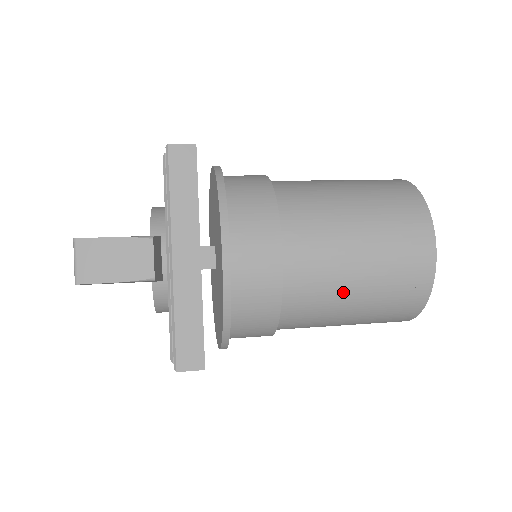
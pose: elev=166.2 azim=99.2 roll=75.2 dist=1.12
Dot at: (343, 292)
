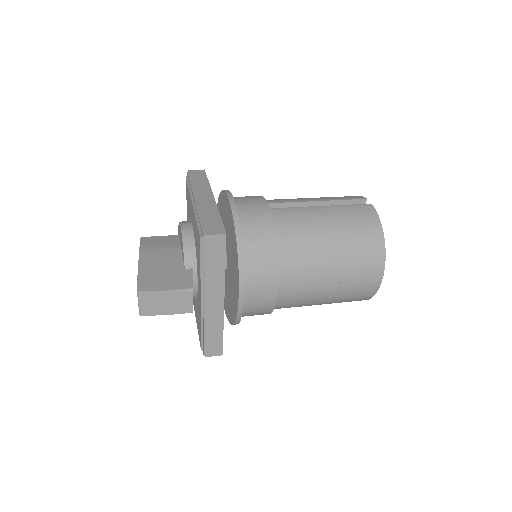
Dot at: (314, 301)
